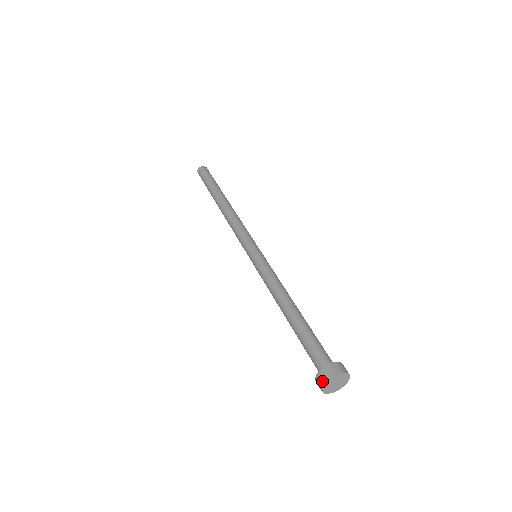
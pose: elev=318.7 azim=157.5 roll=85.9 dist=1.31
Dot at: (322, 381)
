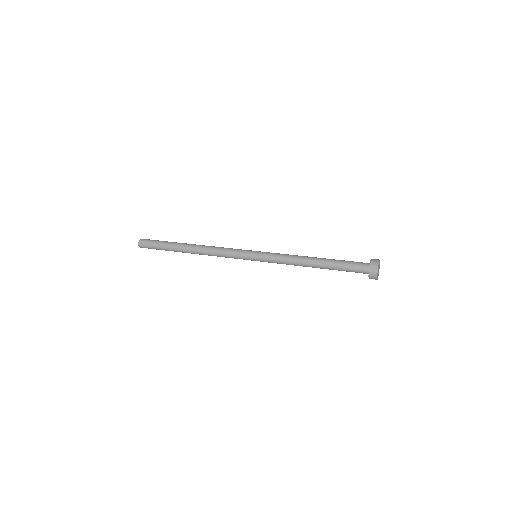
Dot at: (377, 260)
